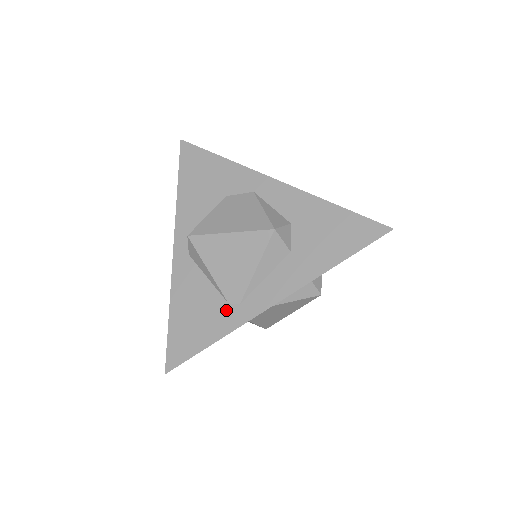
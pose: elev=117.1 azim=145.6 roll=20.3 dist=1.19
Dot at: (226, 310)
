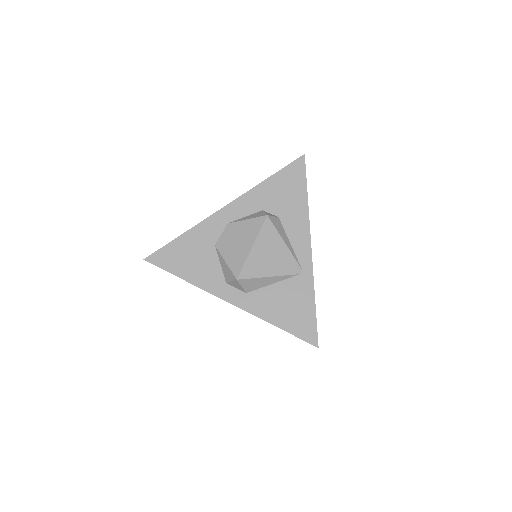
Dot at: occluded
